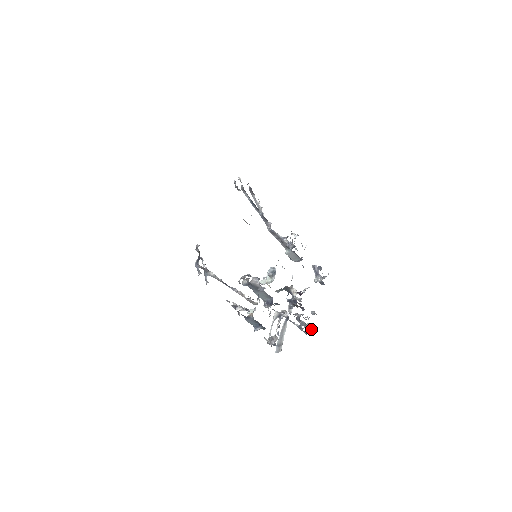
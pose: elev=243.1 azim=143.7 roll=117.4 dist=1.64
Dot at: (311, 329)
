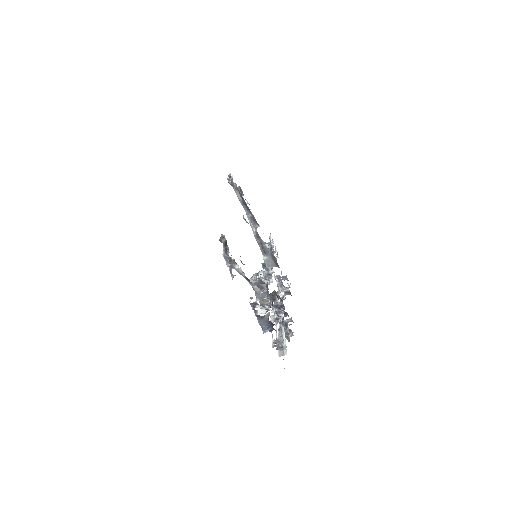
Dot at: (291, 336)
